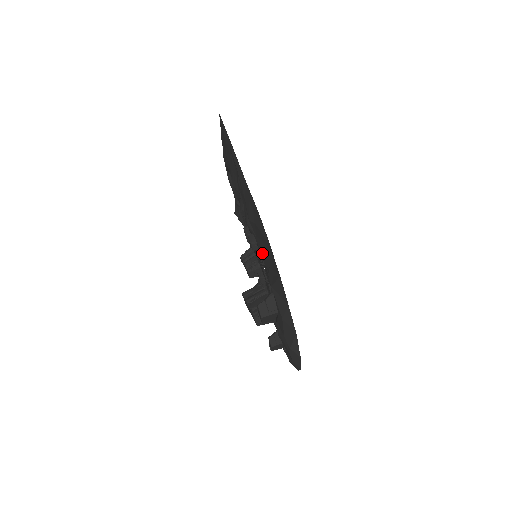
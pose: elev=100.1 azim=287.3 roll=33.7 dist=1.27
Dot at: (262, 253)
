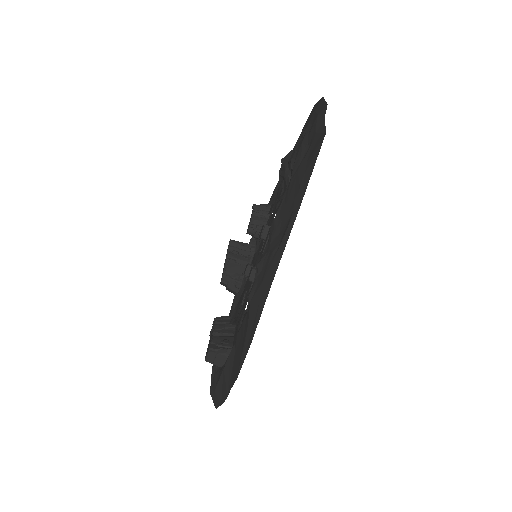
Dot at: occluded
